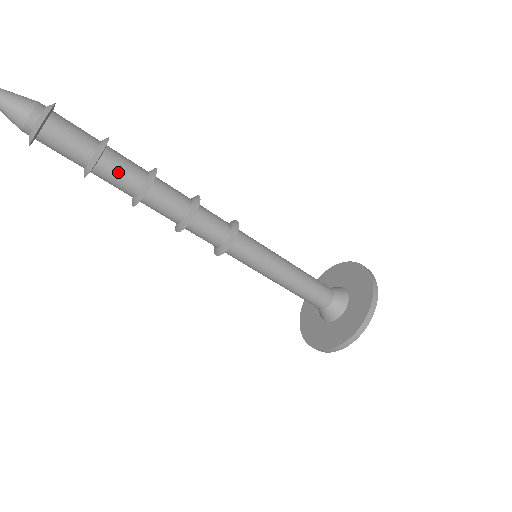
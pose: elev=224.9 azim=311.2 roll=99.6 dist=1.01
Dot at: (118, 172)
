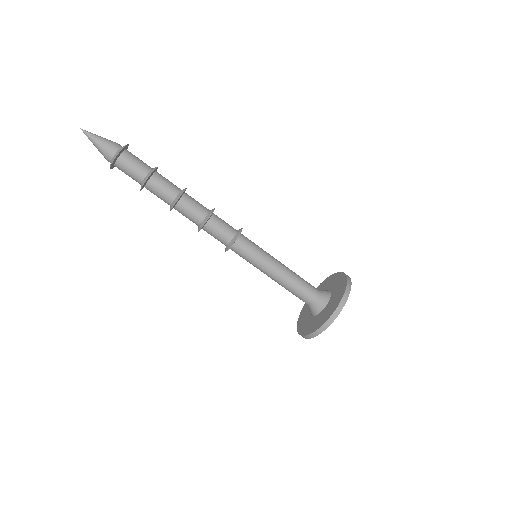
Dot at: (164, 182)
